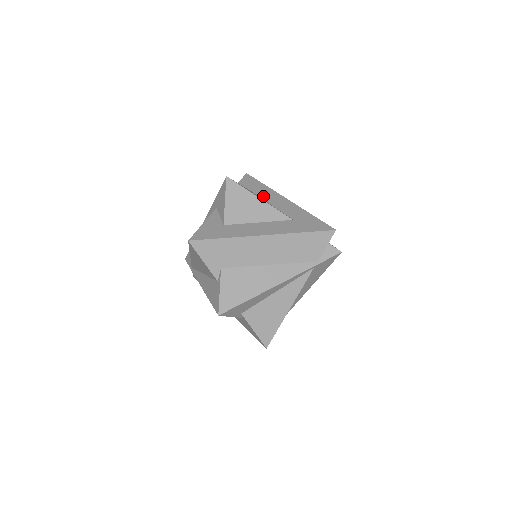
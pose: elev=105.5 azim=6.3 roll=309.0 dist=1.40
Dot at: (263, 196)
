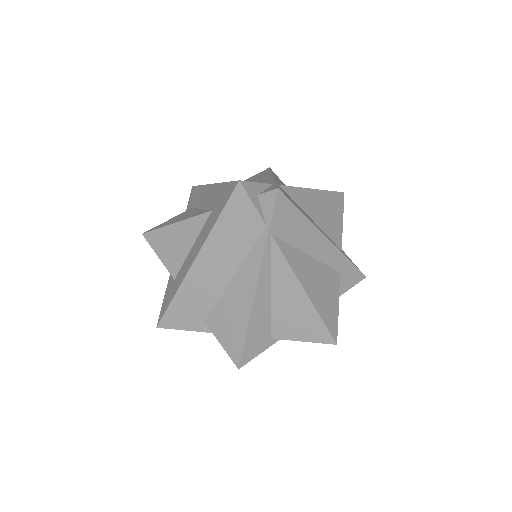
Dot at: (198, 204)
